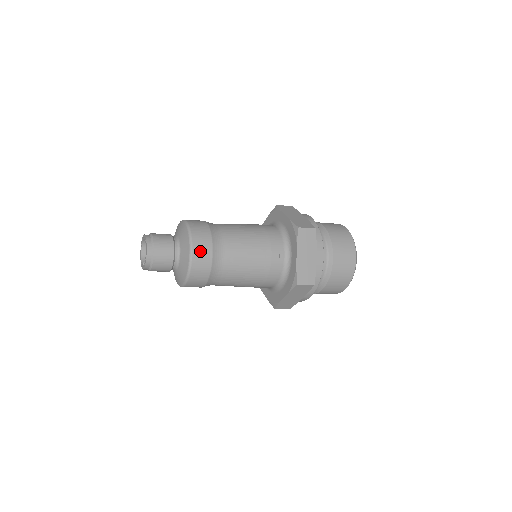
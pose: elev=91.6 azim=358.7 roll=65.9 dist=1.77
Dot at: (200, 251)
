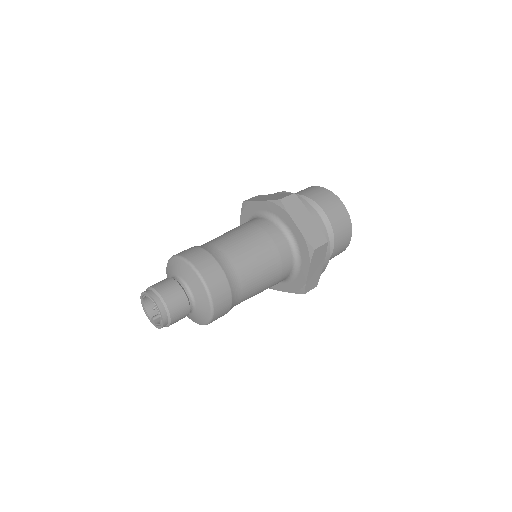
Dot at: (221, 307)
